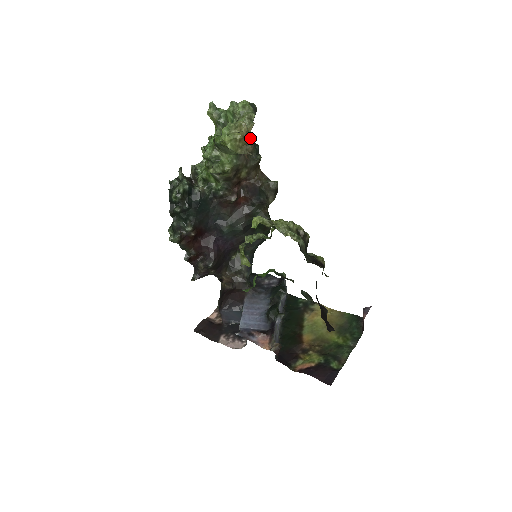
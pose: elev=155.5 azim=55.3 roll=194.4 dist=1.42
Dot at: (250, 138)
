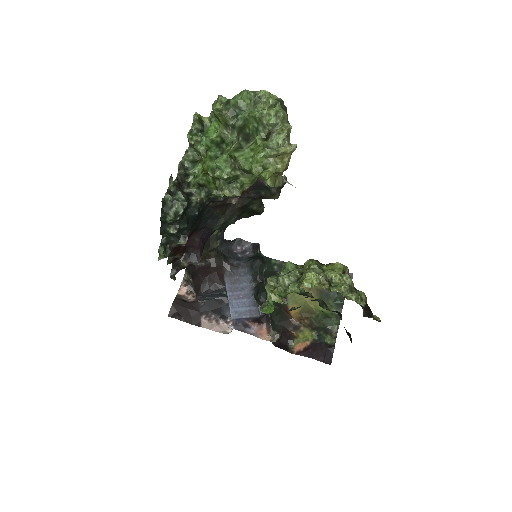
Dot at: occluded
